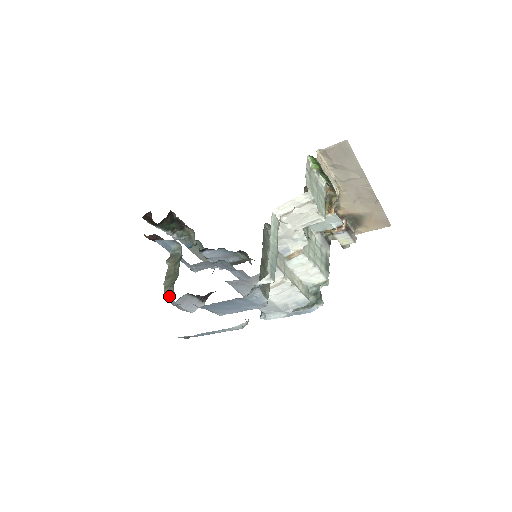
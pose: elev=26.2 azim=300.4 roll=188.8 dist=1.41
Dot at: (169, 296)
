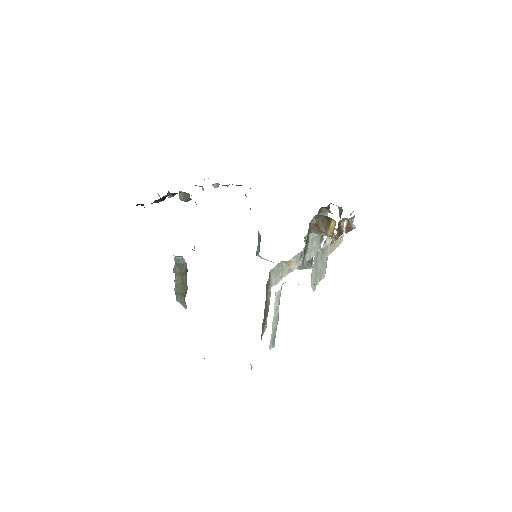
Dot at: (182, 303)
